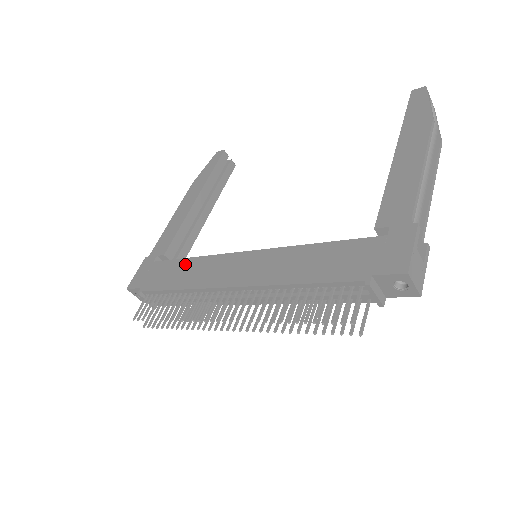
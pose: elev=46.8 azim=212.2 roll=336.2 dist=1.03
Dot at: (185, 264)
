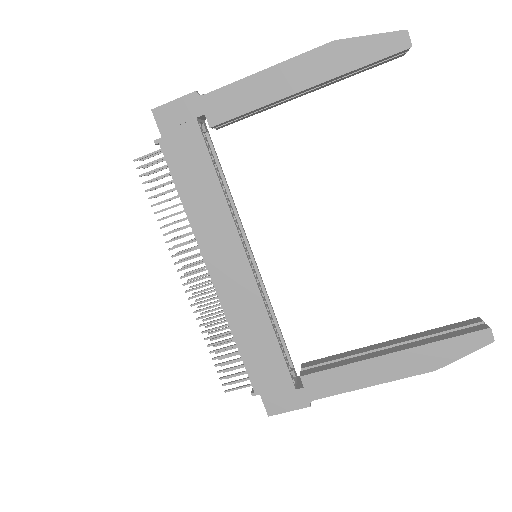
Dot at: (210, 184)
